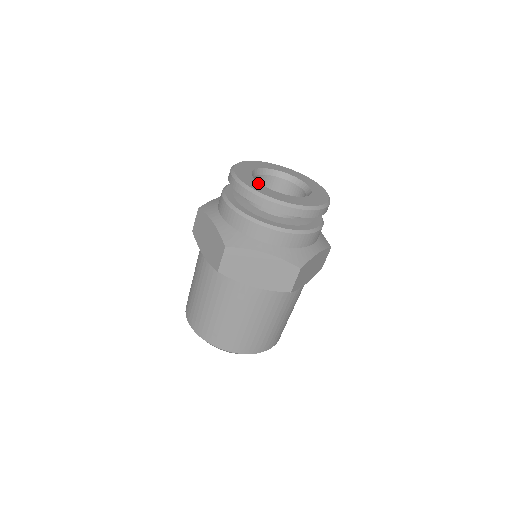
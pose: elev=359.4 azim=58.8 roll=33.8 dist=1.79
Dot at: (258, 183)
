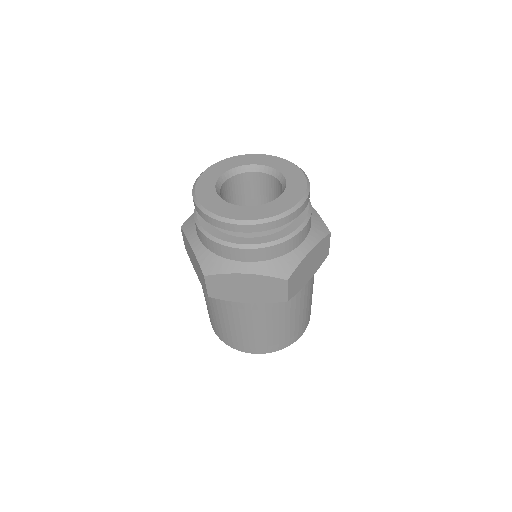
Dot at: (220, 200)
